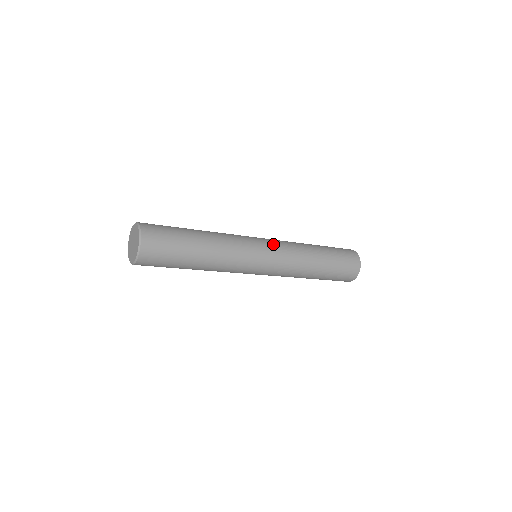
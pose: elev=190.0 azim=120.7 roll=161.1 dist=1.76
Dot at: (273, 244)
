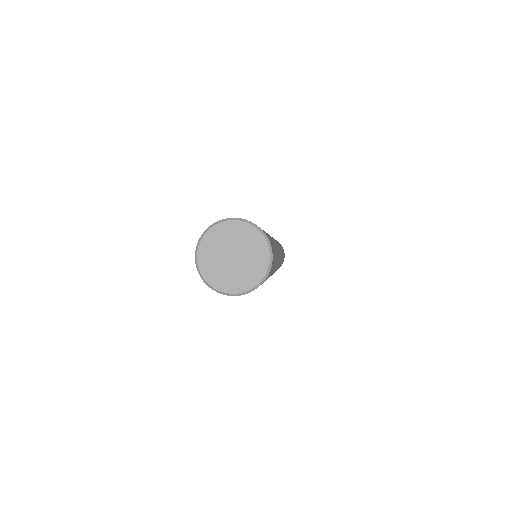
Dot at: occluded
